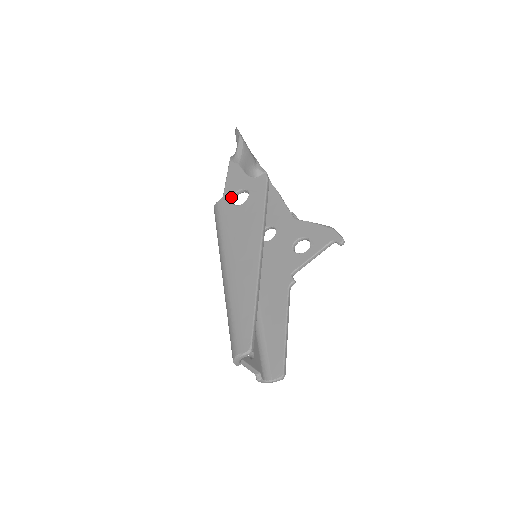
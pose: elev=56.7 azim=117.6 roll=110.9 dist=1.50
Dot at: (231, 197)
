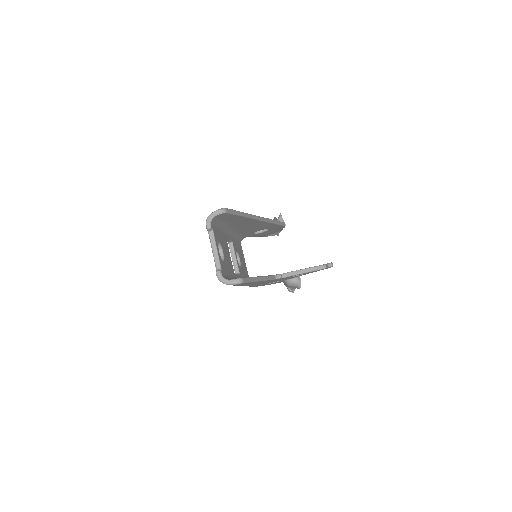
Dot at: occluded
